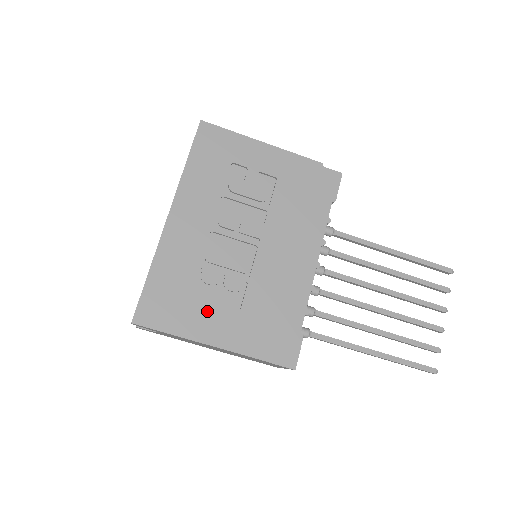
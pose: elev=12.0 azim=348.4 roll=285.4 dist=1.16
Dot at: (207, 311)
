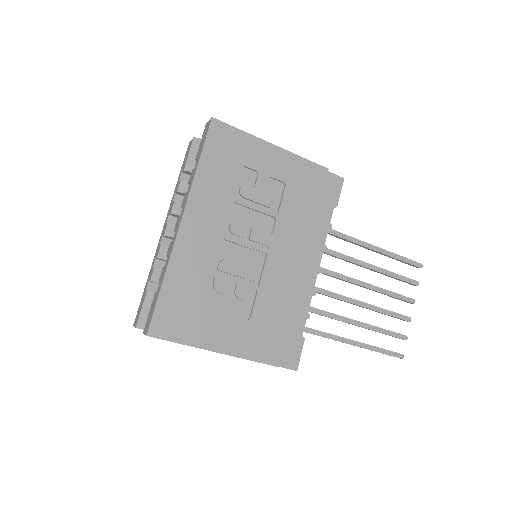
Dot at: (220, 320)
